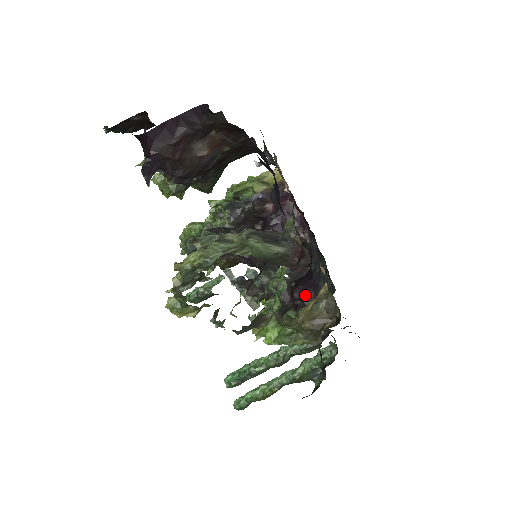
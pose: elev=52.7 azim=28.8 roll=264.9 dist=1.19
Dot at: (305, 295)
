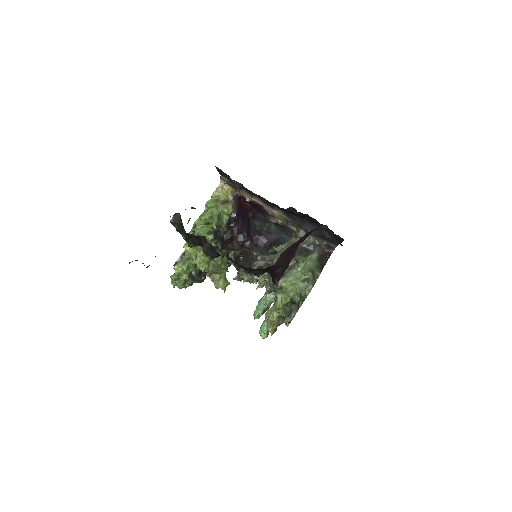
Dot at: (267, 249)
